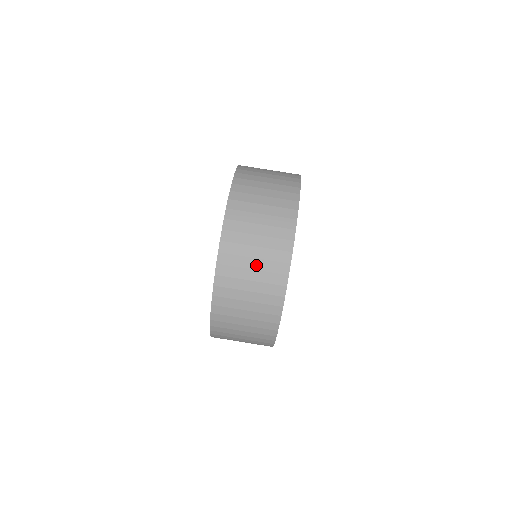
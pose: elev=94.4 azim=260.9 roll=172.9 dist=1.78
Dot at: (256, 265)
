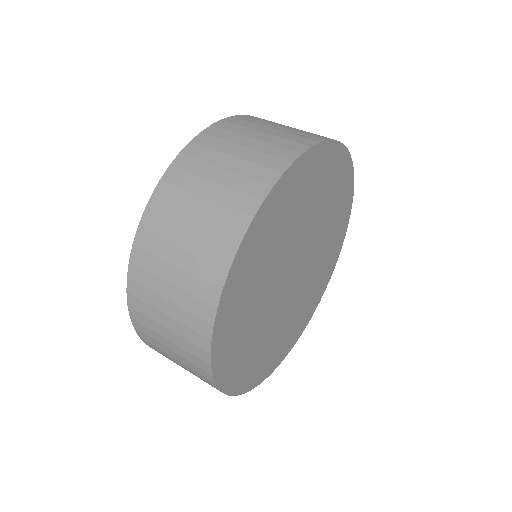
Dot at: (180, 261)
